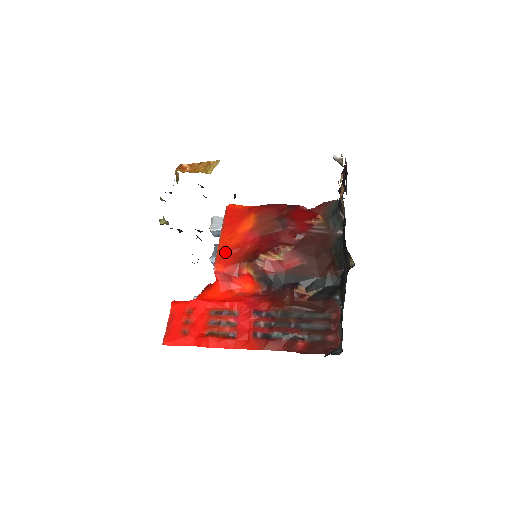
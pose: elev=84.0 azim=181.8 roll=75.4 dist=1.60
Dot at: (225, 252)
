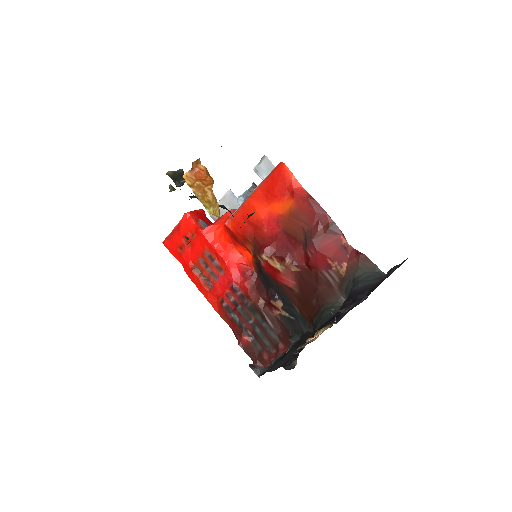
Dot at: (244, 216)
